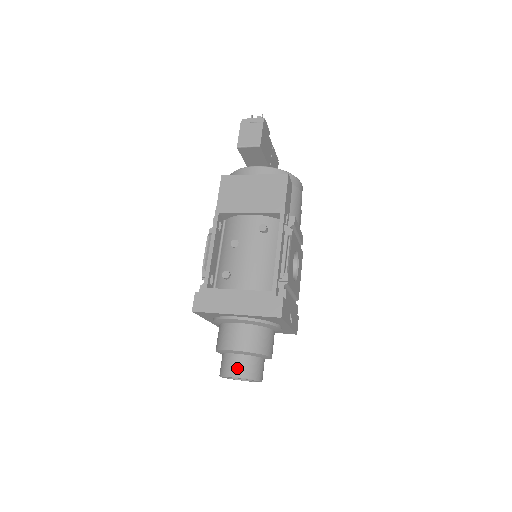
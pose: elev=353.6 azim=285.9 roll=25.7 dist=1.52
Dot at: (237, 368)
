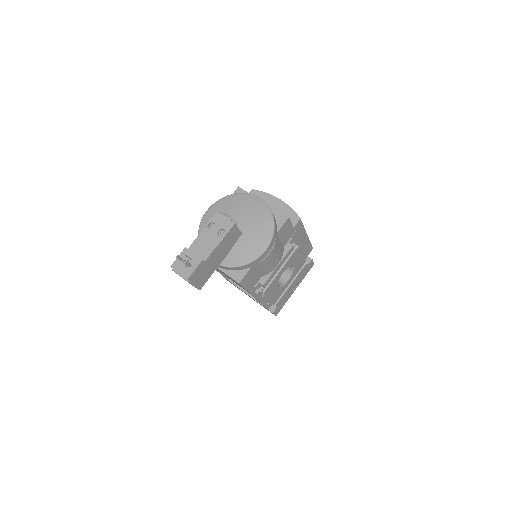
Dot at: occluded
